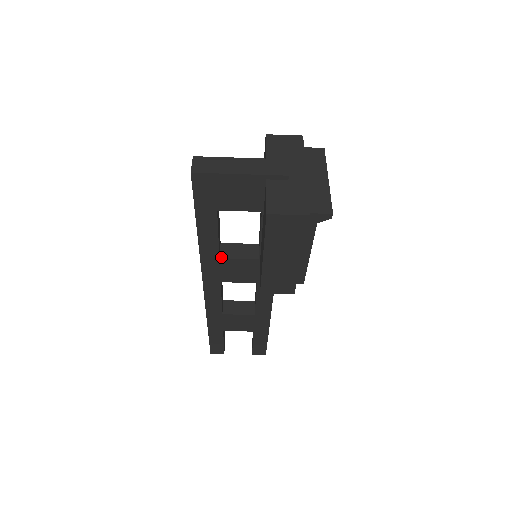
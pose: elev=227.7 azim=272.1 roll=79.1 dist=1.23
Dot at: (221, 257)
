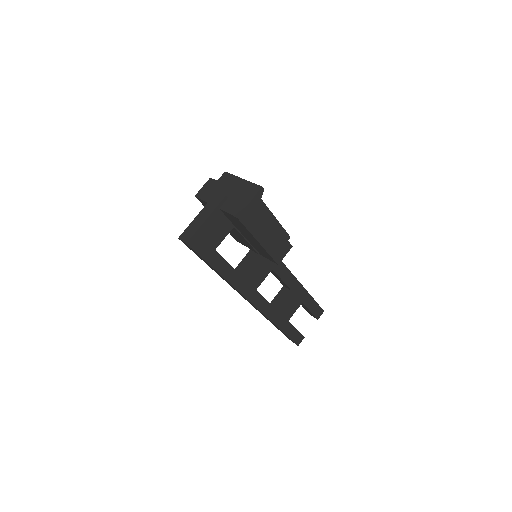
Dot at: (242, 275)
